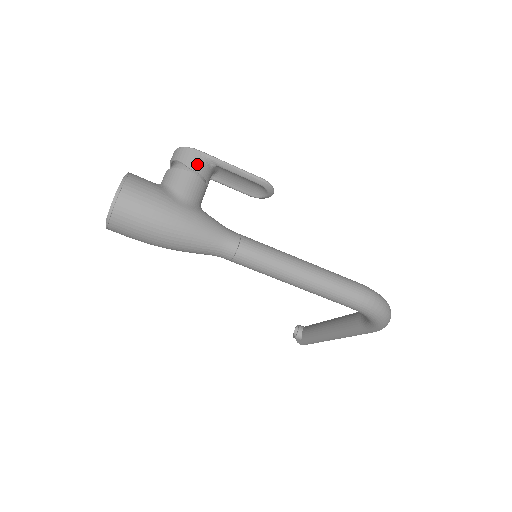
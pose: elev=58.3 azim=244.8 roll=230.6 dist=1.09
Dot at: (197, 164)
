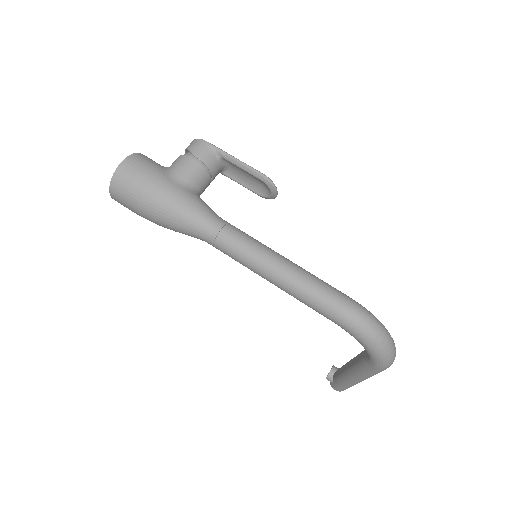
Dot at: (202, 153)
